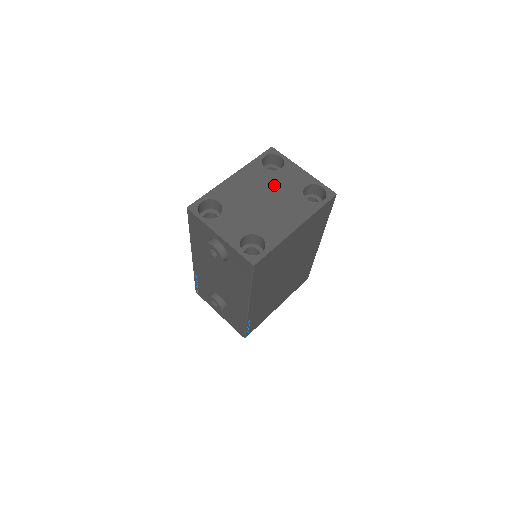
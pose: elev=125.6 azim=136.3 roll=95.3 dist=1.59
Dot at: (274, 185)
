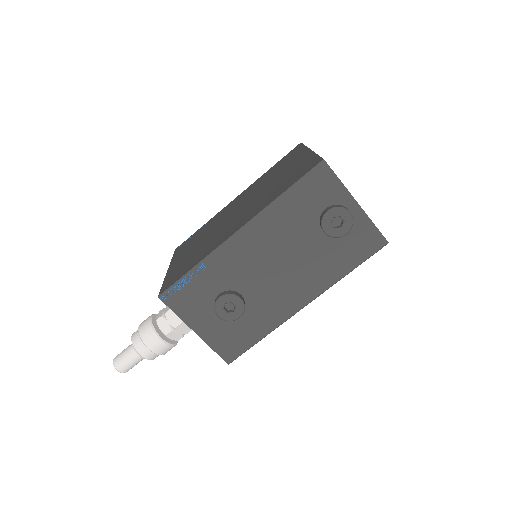
Dot at: occluded
